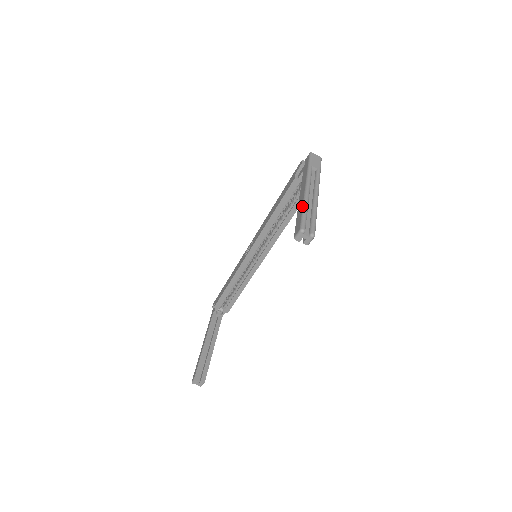
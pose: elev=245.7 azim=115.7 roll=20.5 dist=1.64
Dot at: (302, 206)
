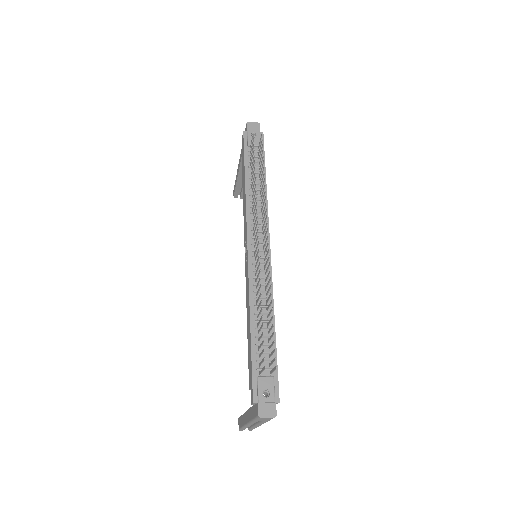
Dot at: (242, 426)
